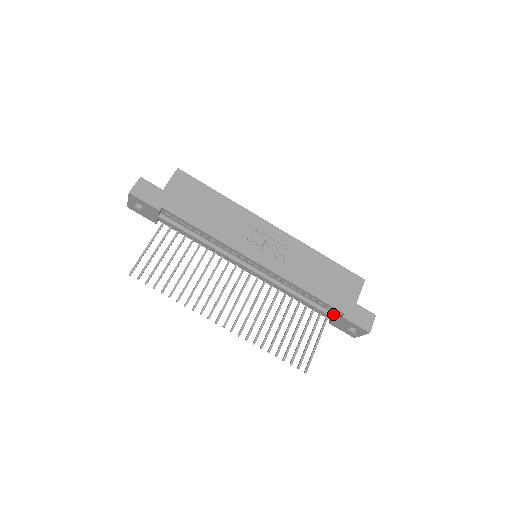
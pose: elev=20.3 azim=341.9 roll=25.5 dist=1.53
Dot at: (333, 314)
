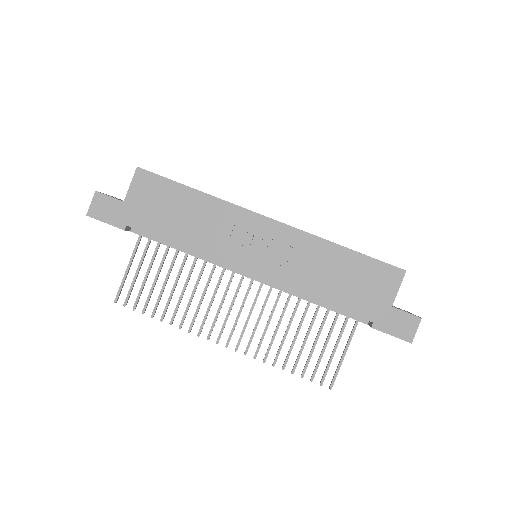
Dot at: occluded
